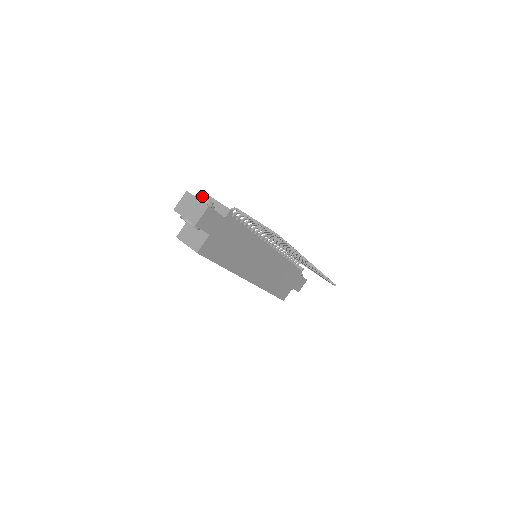
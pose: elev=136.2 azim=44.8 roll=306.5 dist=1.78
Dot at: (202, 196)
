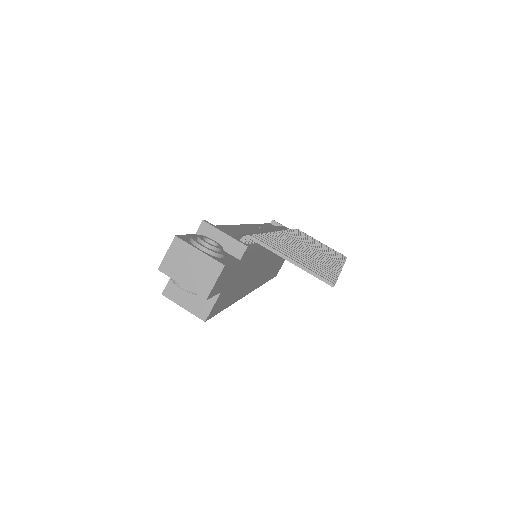
Dot at: (205, 244)
